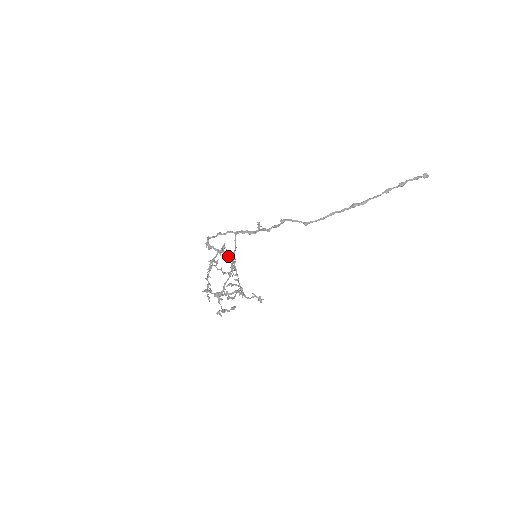
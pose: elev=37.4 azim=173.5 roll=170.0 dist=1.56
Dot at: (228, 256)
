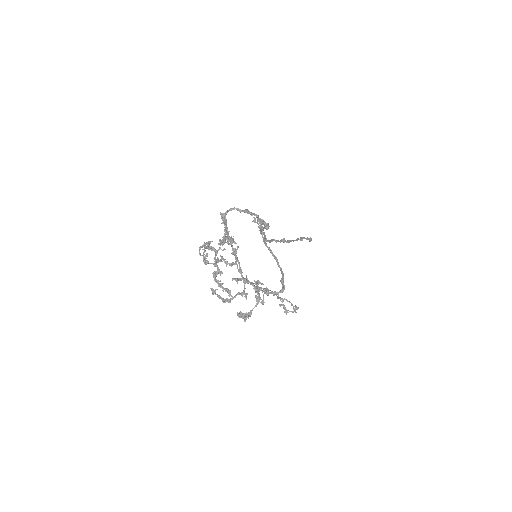
Dot at: (228, 242)
